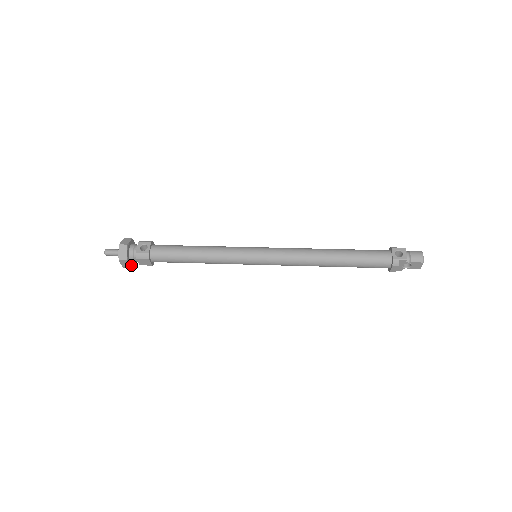
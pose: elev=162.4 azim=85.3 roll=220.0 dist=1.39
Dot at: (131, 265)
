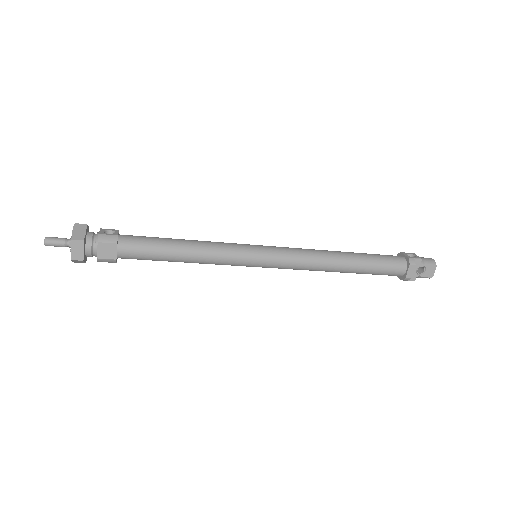
Dot at: (84, 257)
